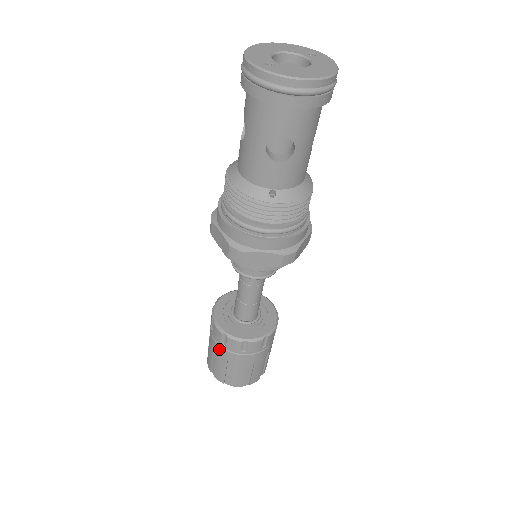
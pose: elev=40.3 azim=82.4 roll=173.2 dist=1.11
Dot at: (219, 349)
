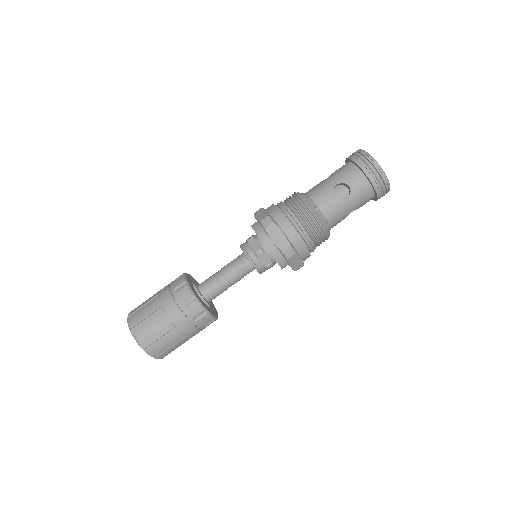
Dot at: (165, 294)
